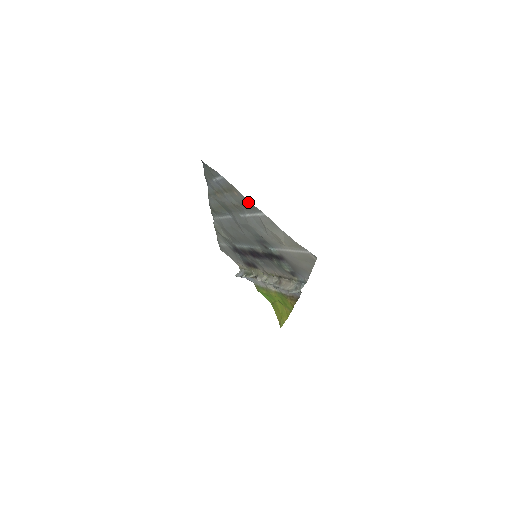
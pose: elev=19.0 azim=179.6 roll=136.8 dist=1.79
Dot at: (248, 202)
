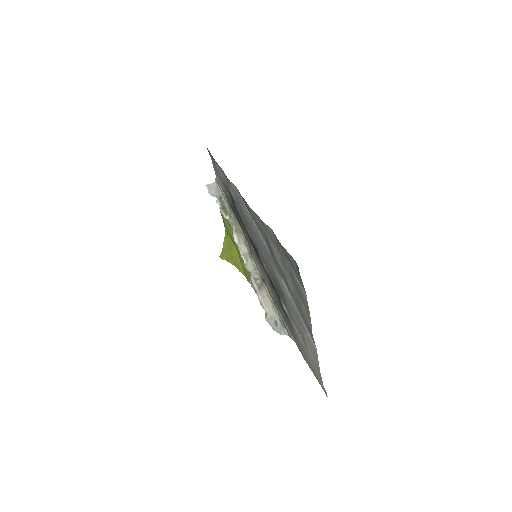
Dot at: (310, 329)
